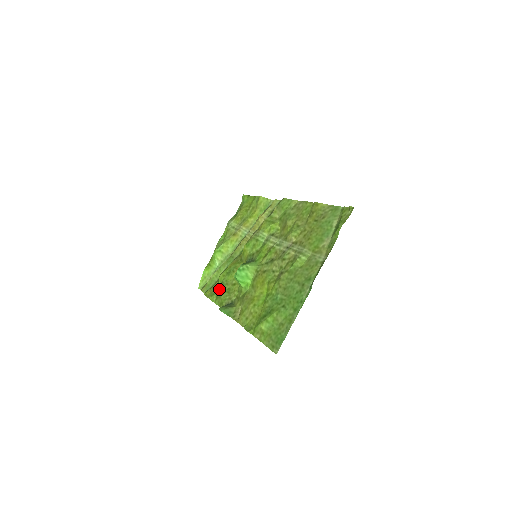
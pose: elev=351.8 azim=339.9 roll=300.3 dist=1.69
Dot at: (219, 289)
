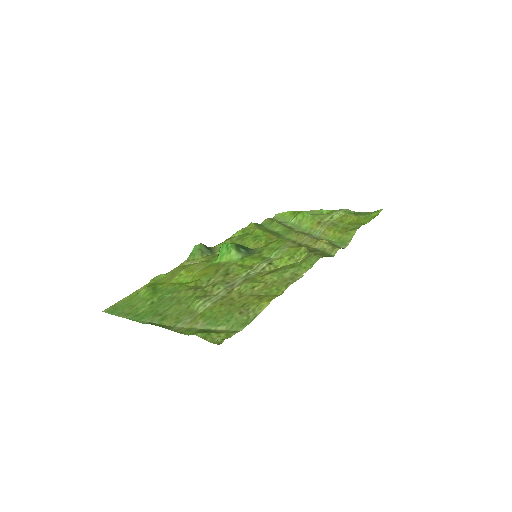
Dot at: (240, 235)
